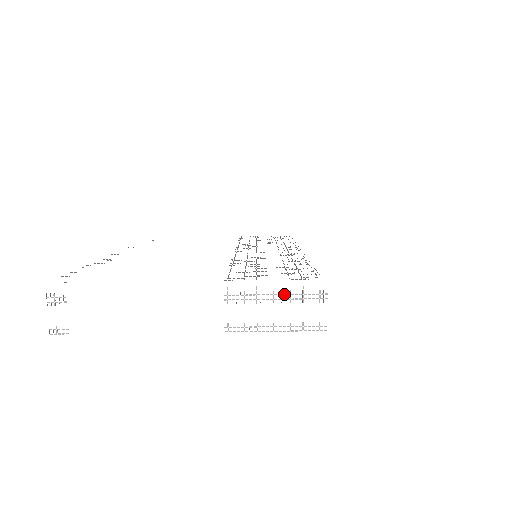
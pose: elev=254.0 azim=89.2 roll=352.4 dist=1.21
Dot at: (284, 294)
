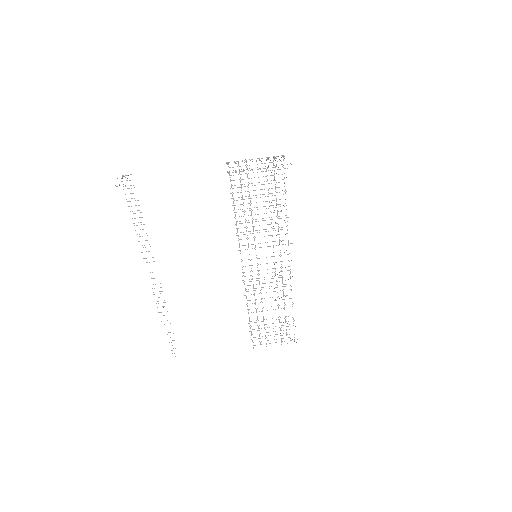
Dot at: occluded
